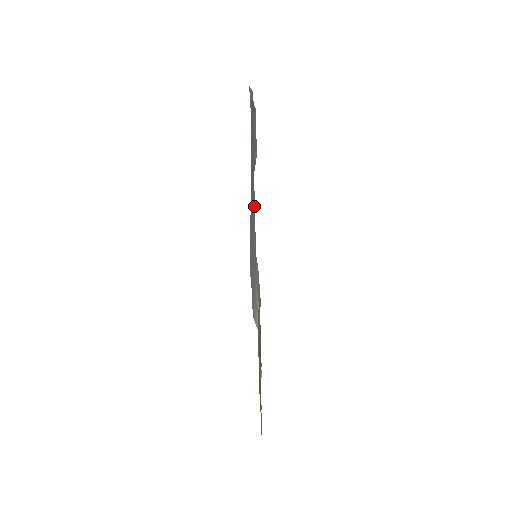
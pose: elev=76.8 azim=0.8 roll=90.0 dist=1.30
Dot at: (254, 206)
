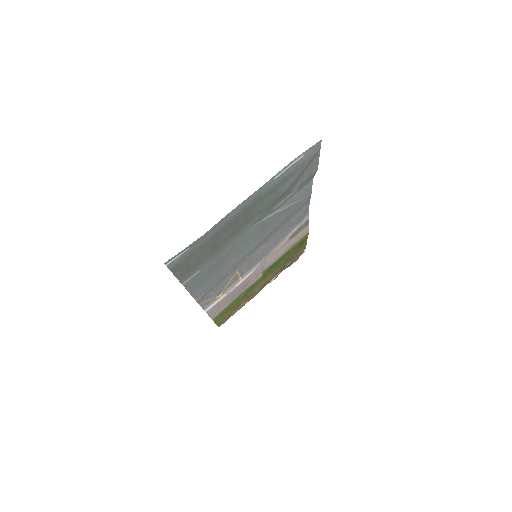
Dot at: (289, 211)
